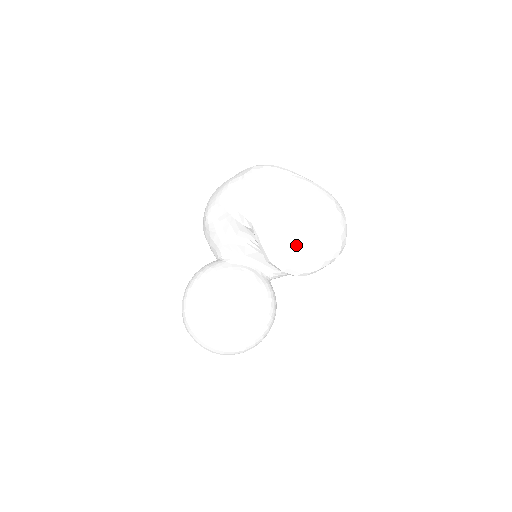
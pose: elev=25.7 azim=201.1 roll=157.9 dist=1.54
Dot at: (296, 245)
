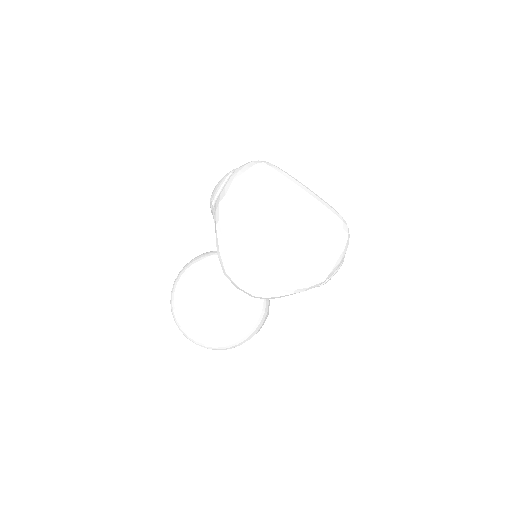
Dot at: (246, 265)
